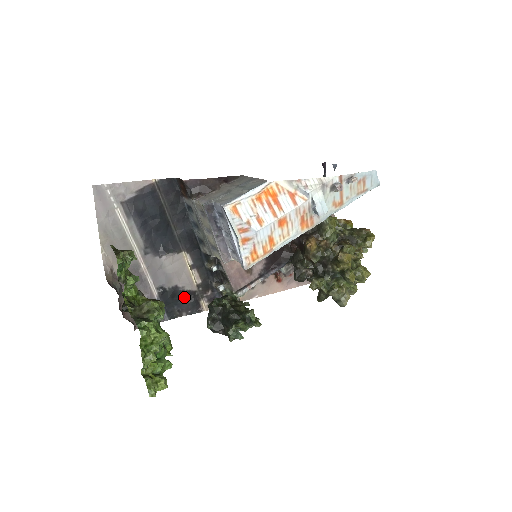
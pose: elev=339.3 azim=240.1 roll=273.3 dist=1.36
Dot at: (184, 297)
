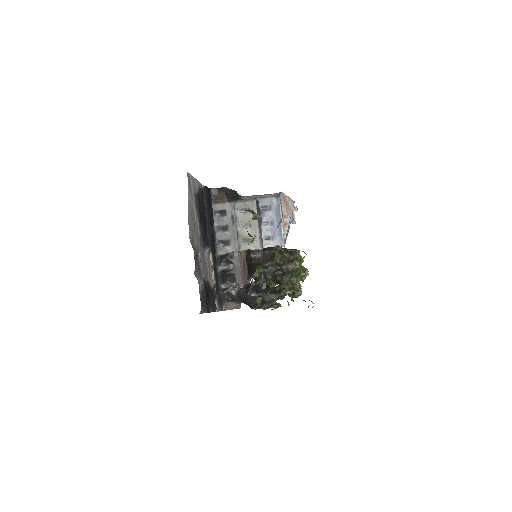
Dot at: (210, 294)
